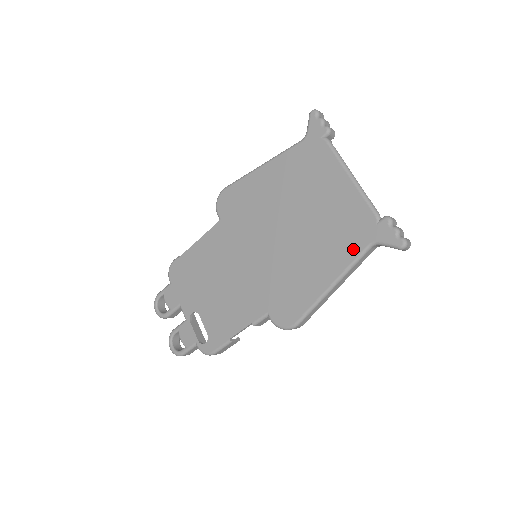
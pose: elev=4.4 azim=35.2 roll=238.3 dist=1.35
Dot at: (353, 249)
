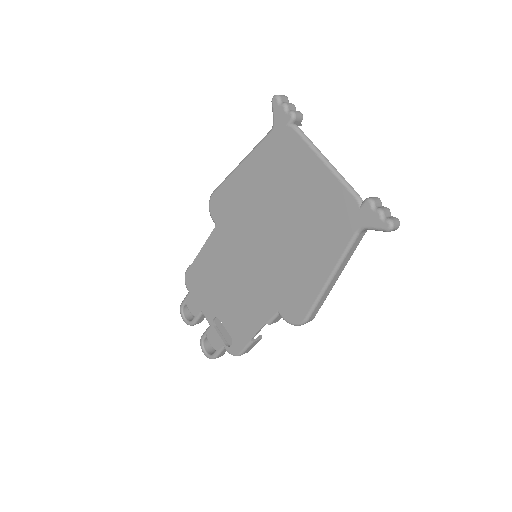
Dot at: (342, 238)
